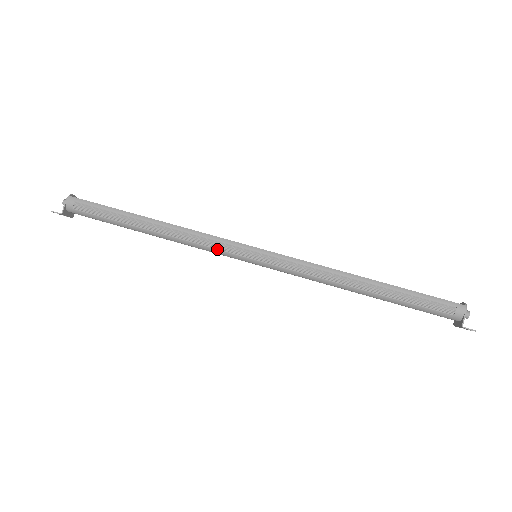
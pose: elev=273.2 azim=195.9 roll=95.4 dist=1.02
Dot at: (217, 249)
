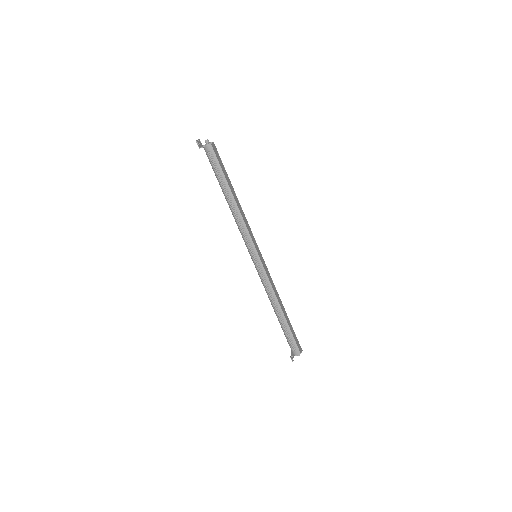
Dot at: (245, 239)
